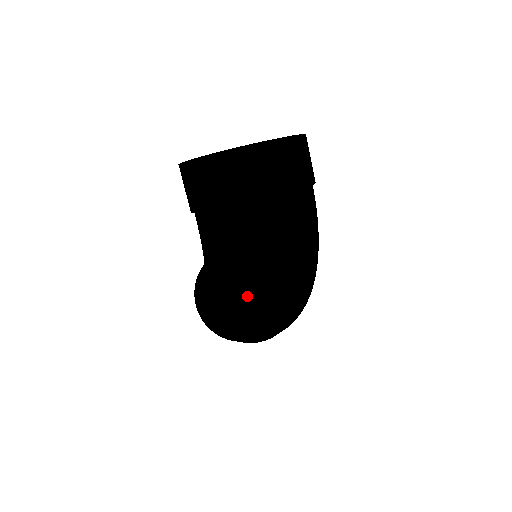
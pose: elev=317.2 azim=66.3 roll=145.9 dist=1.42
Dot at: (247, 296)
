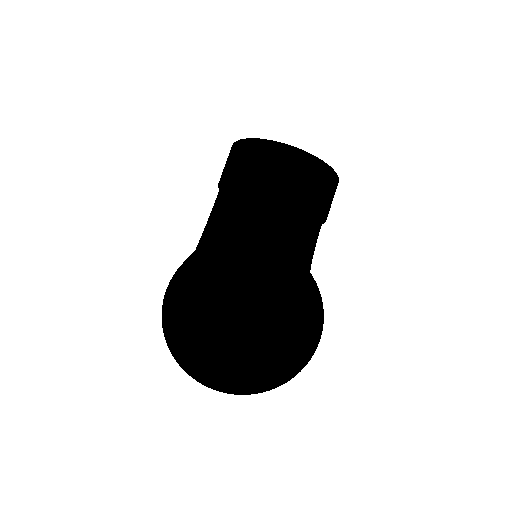
Dot at: (207, 291)
